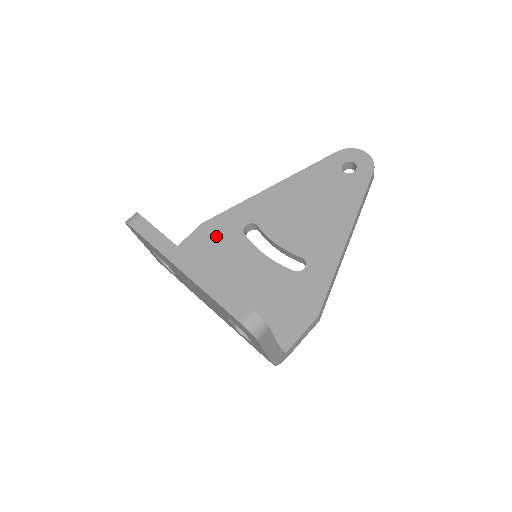
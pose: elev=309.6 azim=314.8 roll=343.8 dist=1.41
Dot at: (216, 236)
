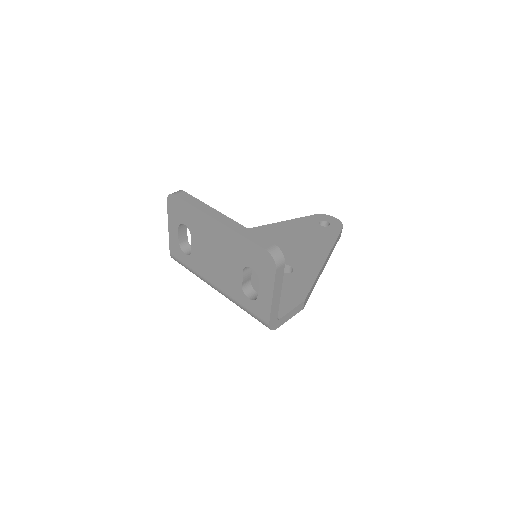
Dot at: occluded
